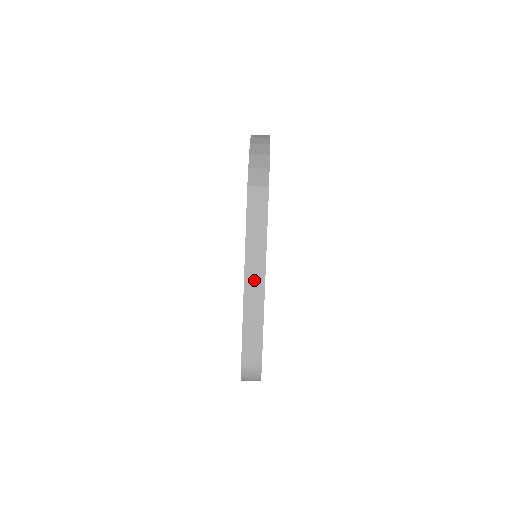
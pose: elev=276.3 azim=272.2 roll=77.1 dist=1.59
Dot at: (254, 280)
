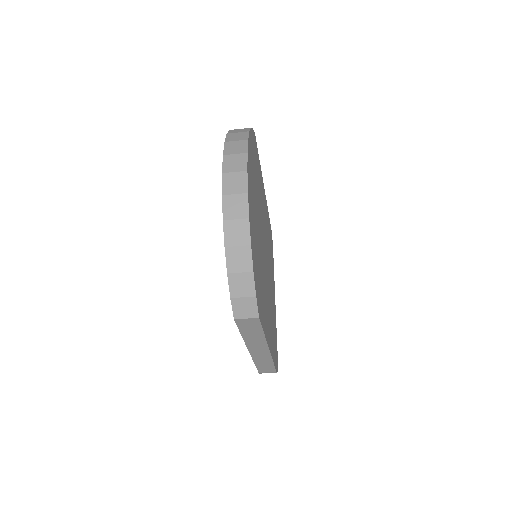
Dot at: (259, 351)
